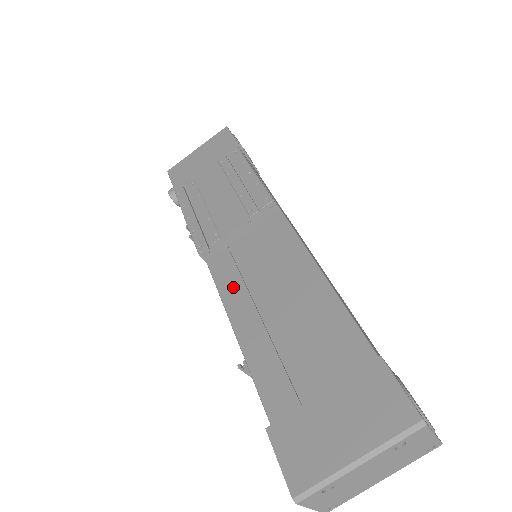
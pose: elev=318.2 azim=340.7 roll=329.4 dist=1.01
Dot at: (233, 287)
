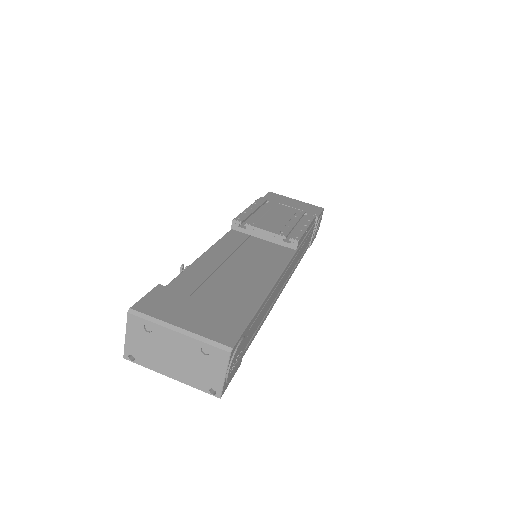
Dot at: (228, 246)
